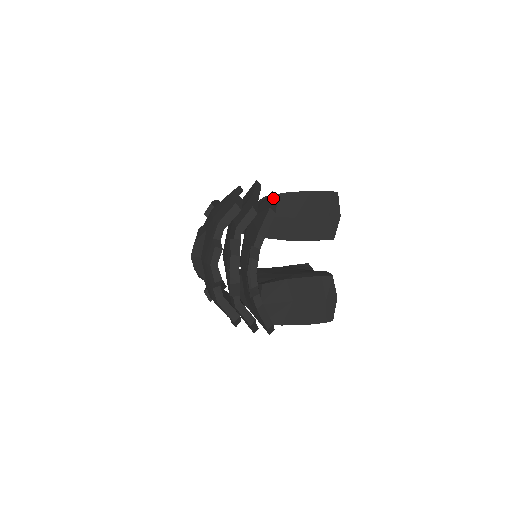
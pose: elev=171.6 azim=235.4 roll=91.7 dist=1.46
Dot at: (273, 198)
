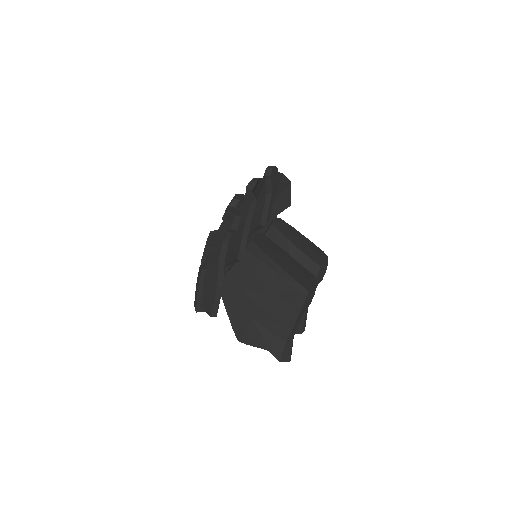
Dot at: occluded
